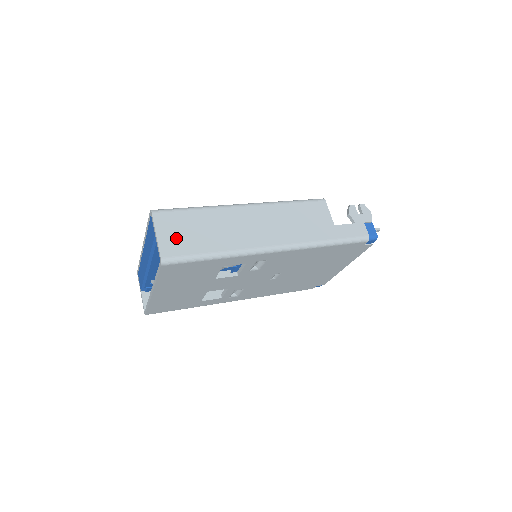
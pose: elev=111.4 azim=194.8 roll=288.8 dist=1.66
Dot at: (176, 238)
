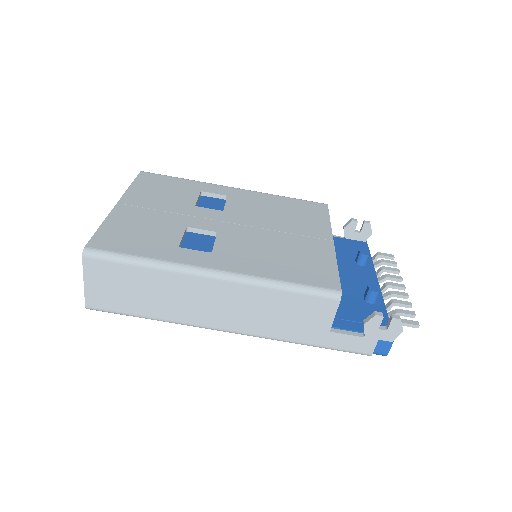
Dot at: (107, 292)
